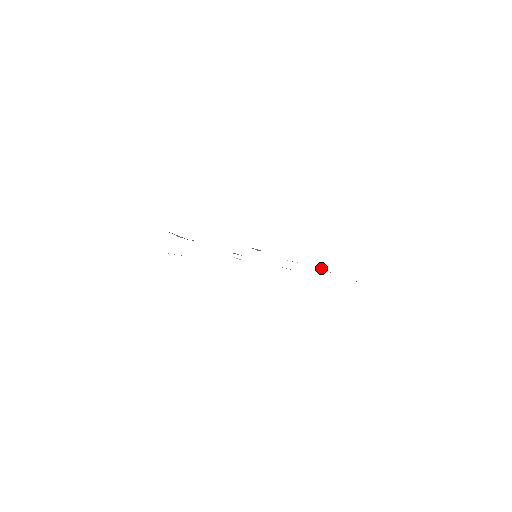
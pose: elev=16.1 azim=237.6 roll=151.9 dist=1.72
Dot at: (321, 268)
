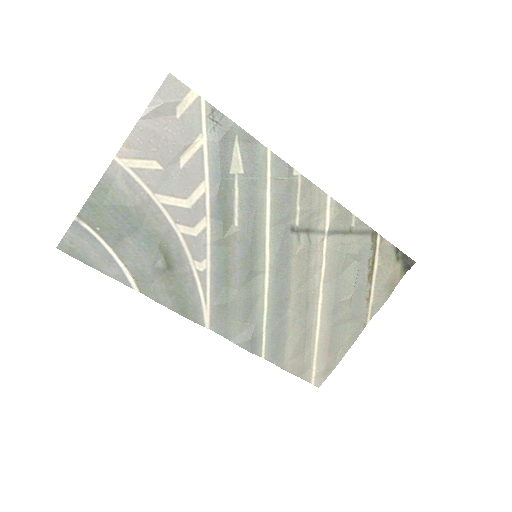
Dot at: (342, 299)
